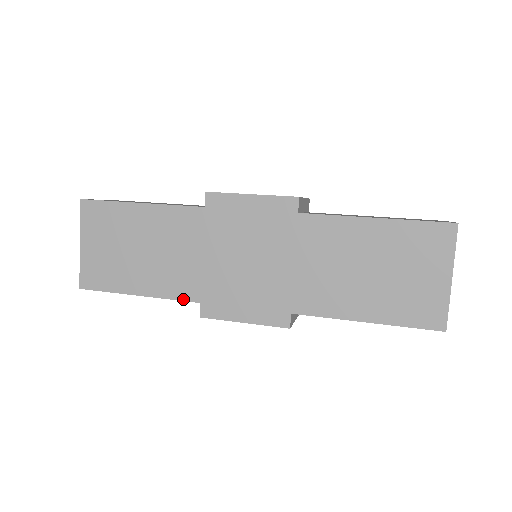
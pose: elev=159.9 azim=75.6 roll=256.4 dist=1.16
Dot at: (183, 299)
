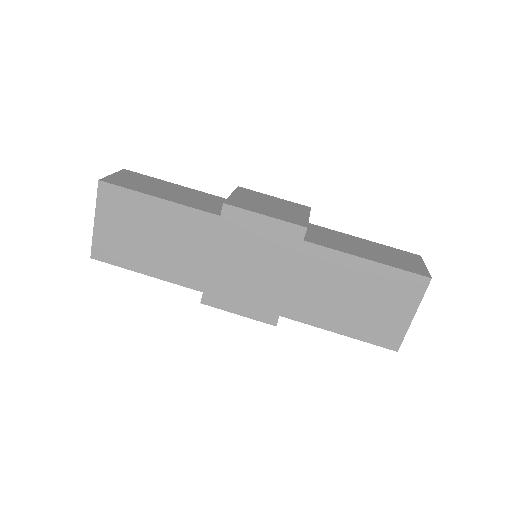
Dot at: (188, 286)
